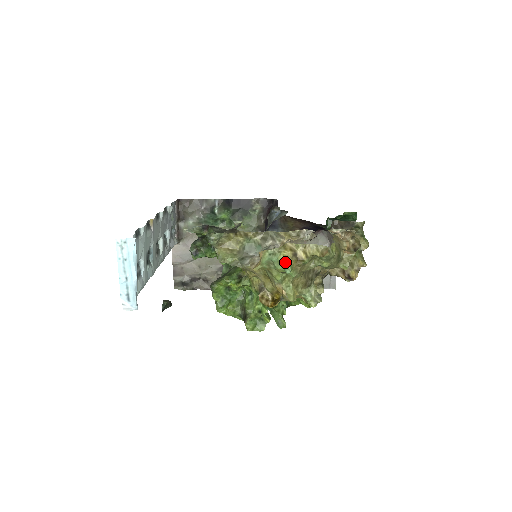
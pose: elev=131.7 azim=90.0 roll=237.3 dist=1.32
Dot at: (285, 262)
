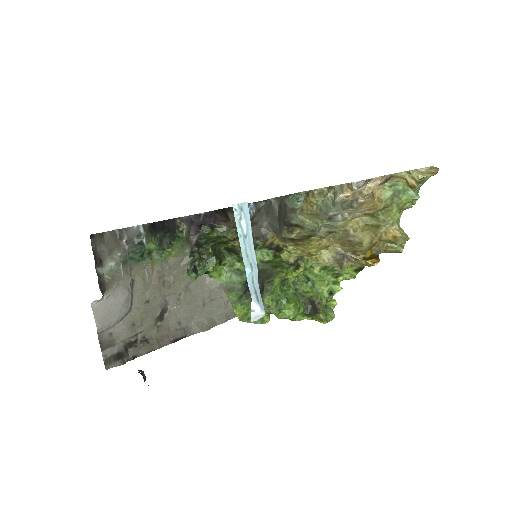
Dot at: (410, 188)
